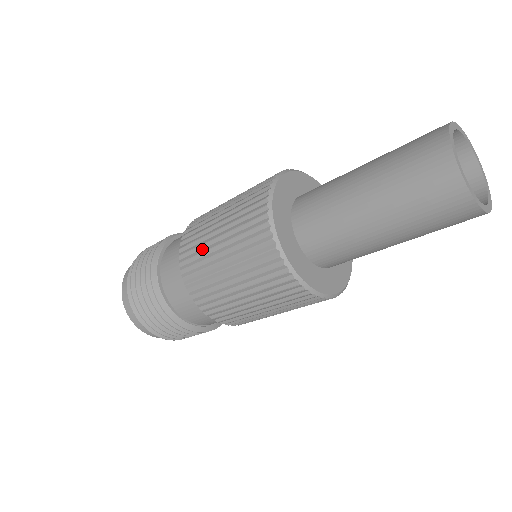
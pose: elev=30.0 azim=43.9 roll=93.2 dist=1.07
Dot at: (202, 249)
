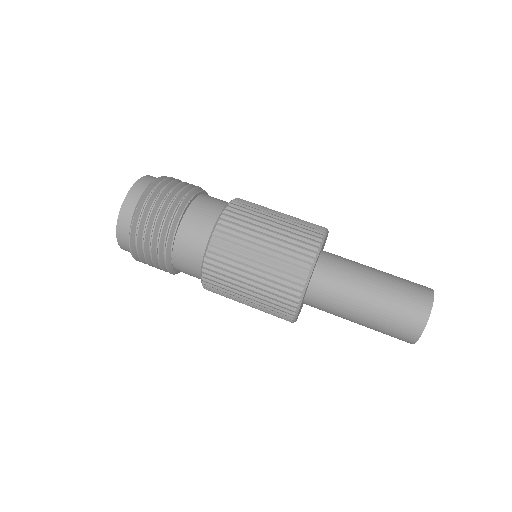
Dot at: (255, 214)
